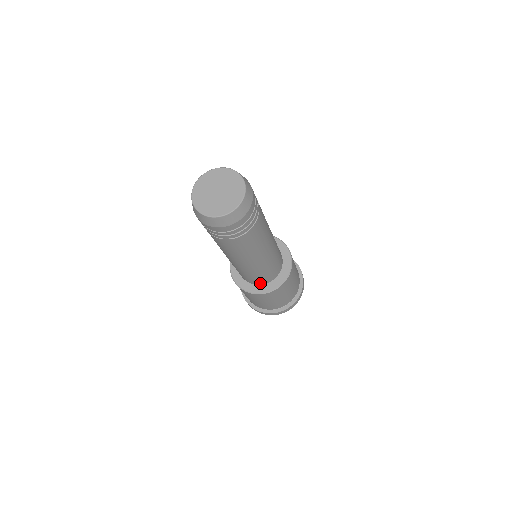
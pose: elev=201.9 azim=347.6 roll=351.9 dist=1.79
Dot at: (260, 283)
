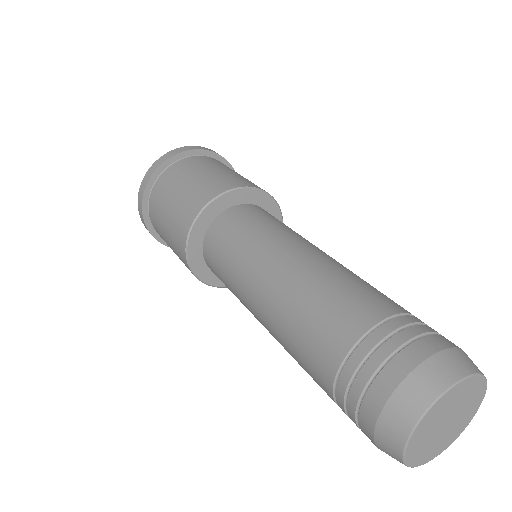
Dot at: occluded
